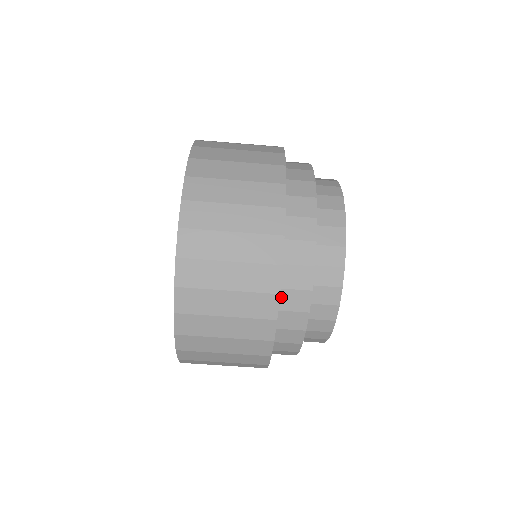
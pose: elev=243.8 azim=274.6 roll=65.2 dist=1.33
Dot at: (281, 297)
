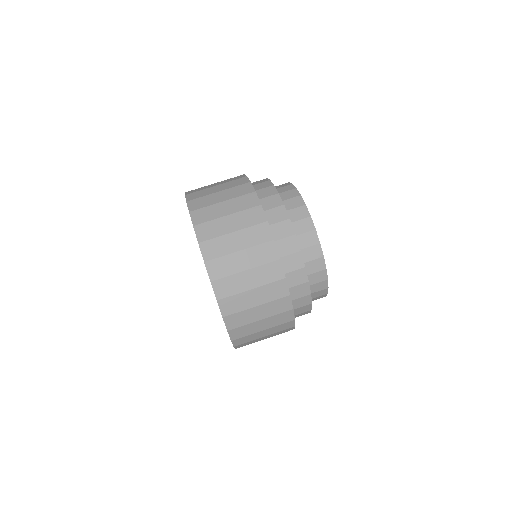
Dot at: (277, 247)
